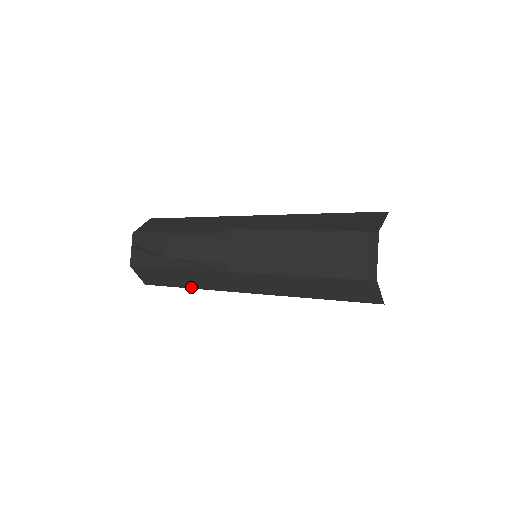
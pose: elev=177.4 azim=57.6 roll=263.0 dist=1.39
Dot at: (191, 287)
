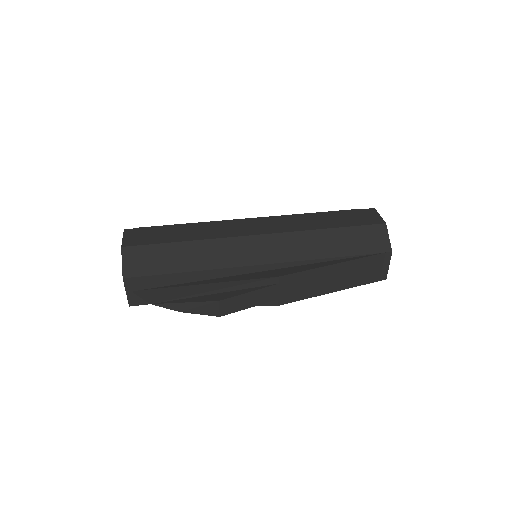
Dot at: occluded
